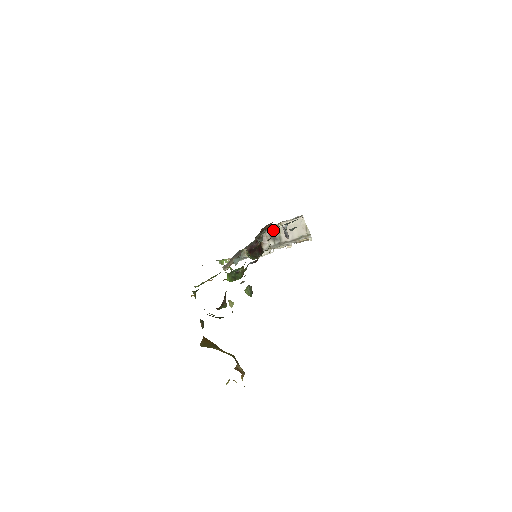
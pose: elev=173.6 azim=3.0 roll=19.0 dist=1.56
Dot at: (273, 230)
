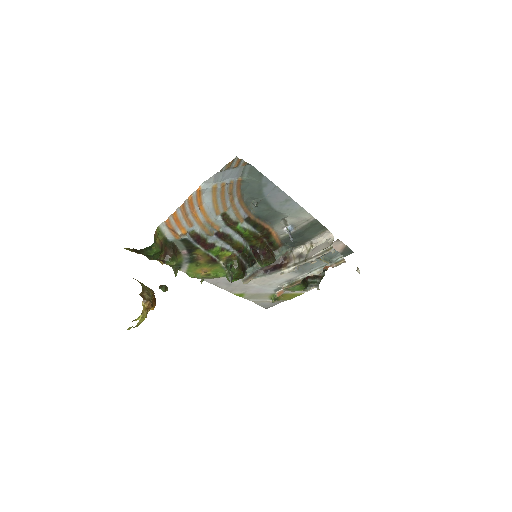
Dot at: (303, 251)
